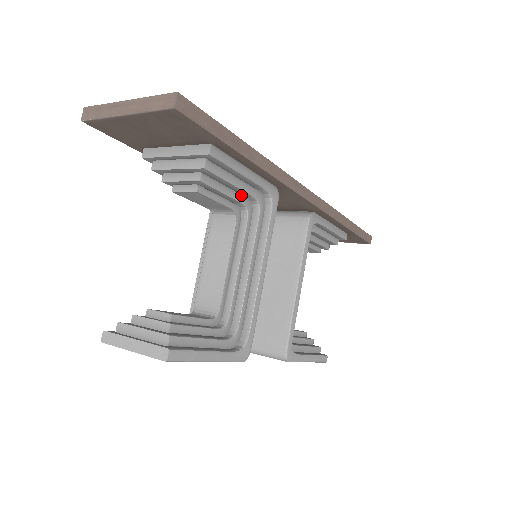
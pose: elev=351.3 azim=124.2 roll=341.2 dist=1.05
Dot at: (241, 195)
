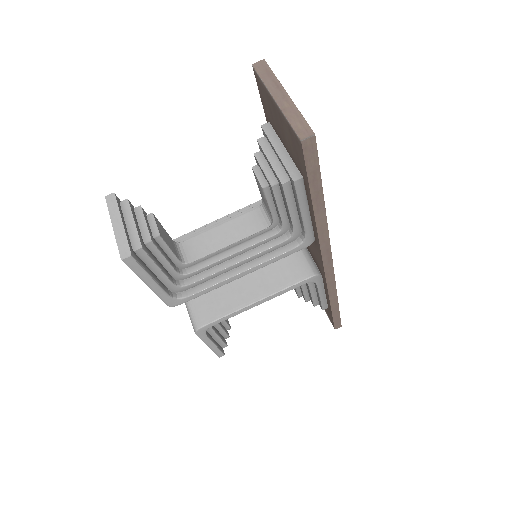
Dot at: (288, 219)
